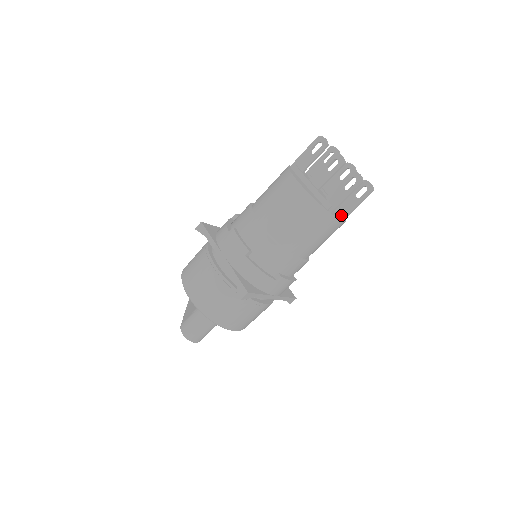
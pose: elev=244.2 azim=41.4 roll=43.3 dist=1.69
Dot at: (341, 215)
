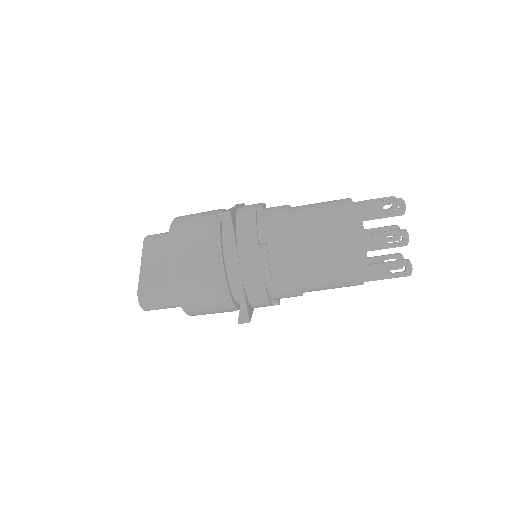
Dot at: occluded
